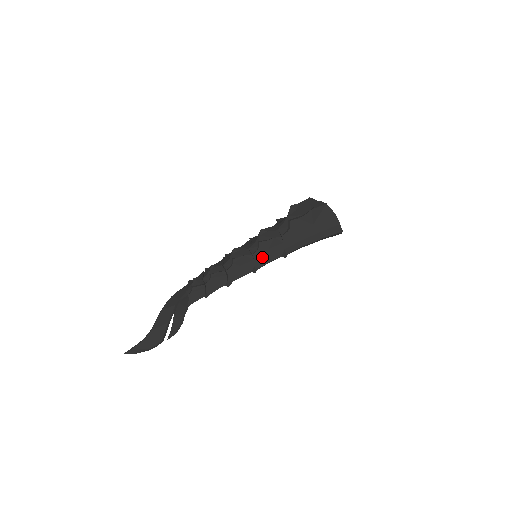
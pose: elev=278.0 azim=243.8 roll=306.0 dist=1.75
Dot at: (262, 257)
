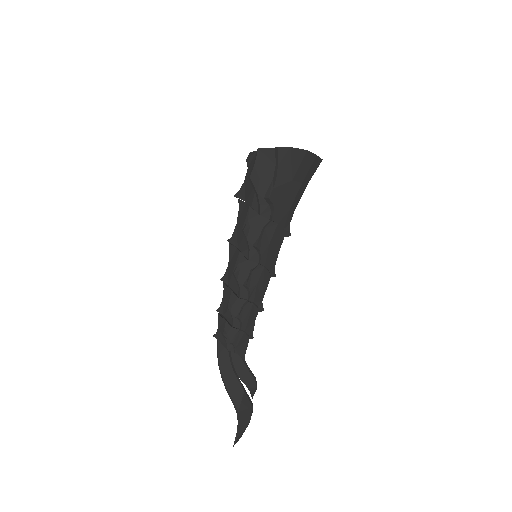
Dot at: (269, 256)
